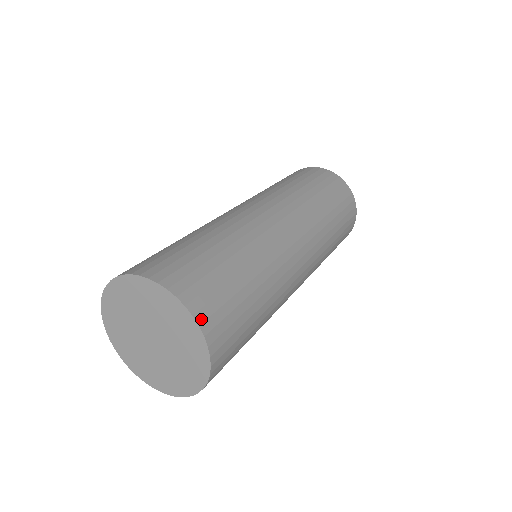
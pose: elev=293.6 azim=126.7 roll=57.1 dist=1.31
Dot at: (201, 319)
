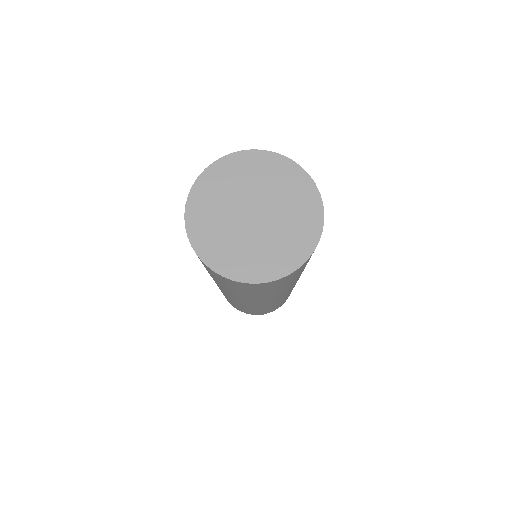
Dot at: occluded
